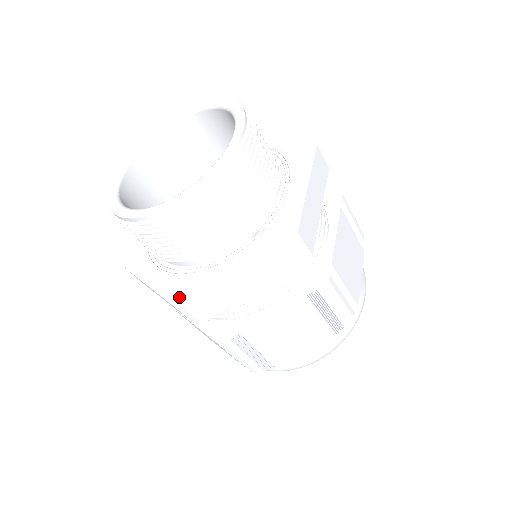
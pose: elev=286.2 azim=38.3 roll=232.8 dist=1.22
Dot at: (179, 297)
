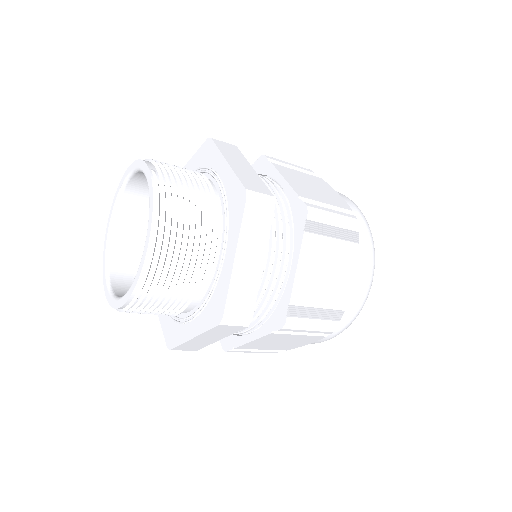
Dot at: (169, 341)
